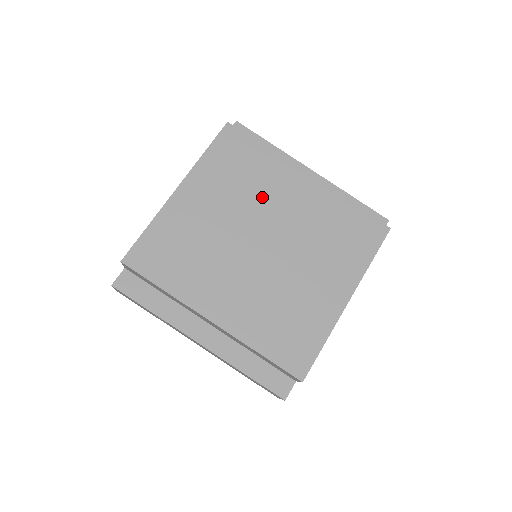
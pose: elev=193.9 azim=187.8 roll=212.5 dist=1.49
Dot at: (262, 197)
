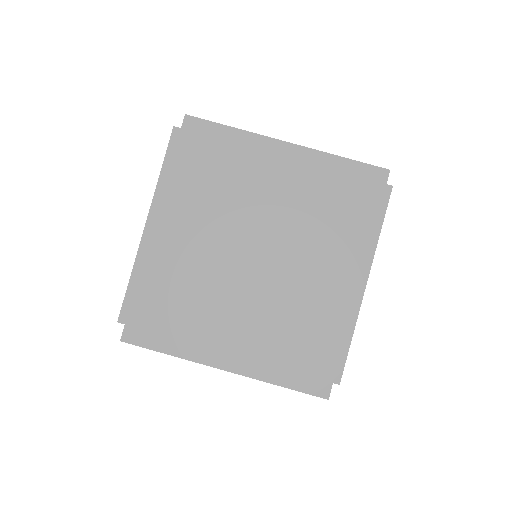
Dot at: (239, 201)
